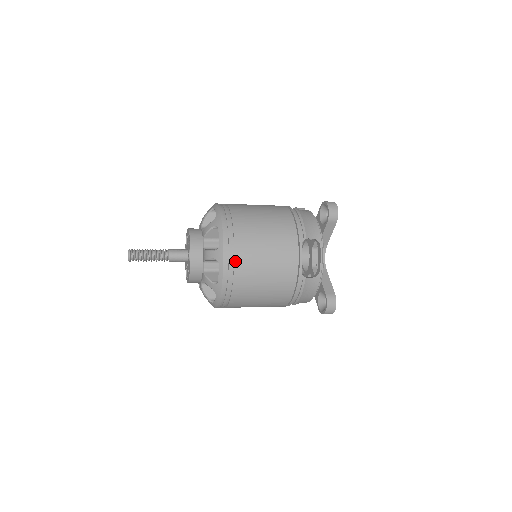
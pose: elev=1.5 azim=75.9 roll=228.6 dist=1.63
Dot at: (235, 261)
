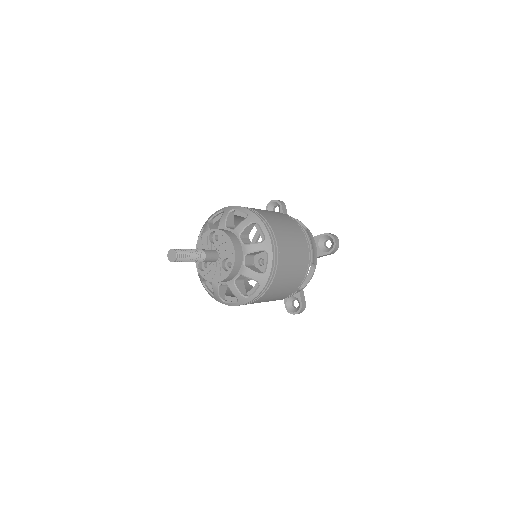
Dot at: (271, 285)
